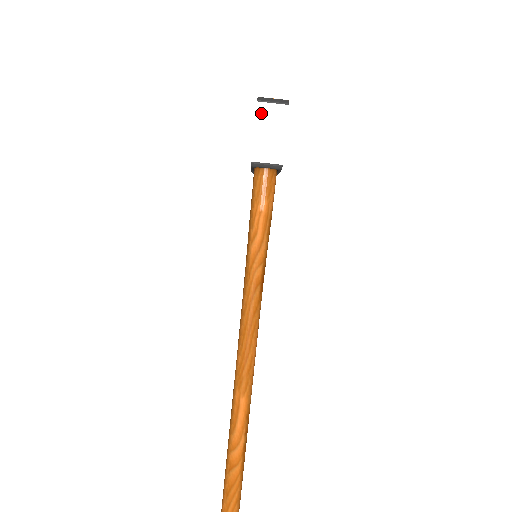
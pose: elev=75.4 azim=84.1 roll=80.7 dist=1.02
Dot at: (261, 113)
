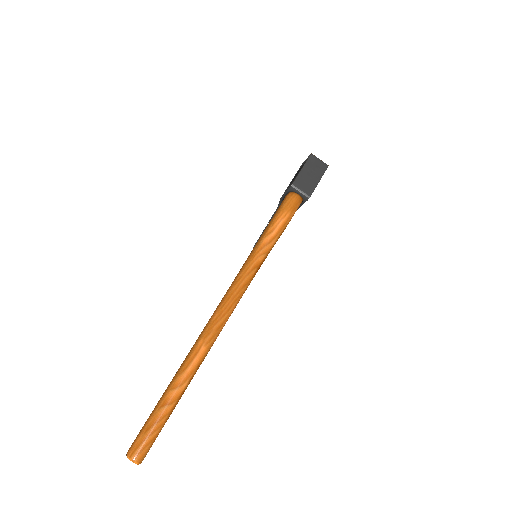
Dot at: (310, 162)
